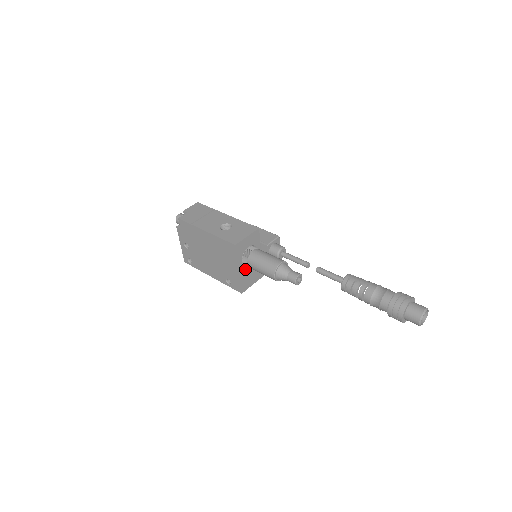
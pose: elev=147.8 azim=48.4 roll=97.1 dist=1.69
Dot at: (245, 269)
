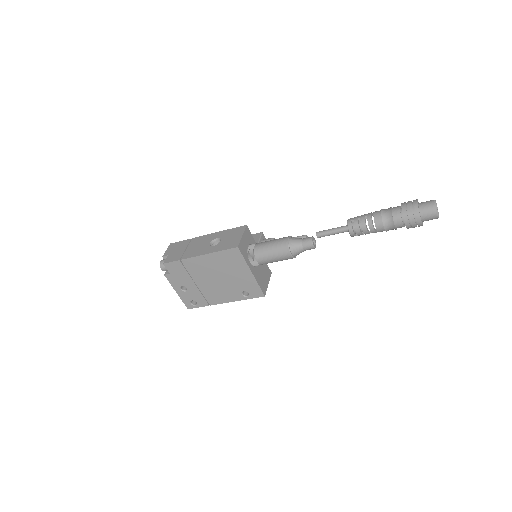
Dot at: (256, 270)
